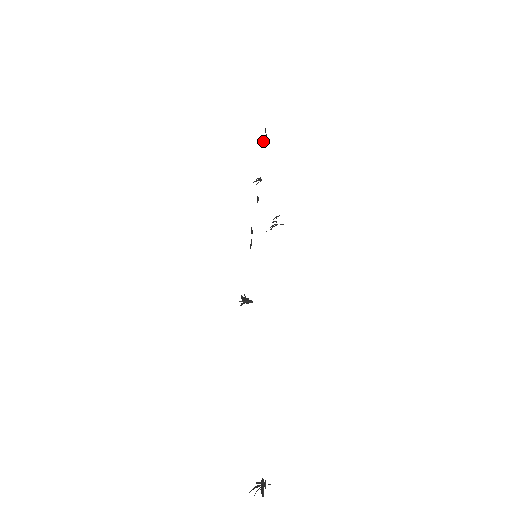
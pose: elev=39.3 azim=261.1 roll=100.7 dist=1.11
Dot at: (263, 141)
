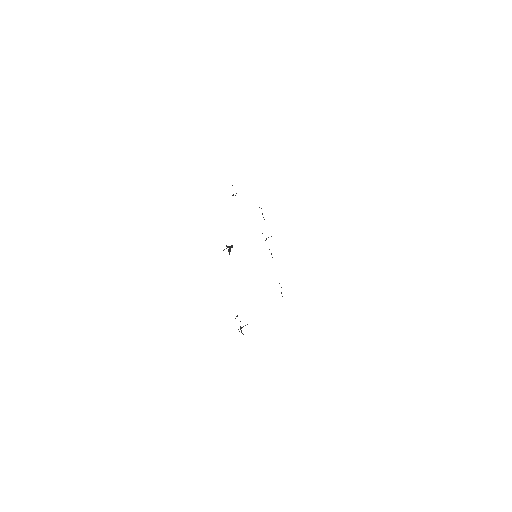
Dot at: (263, 217)
